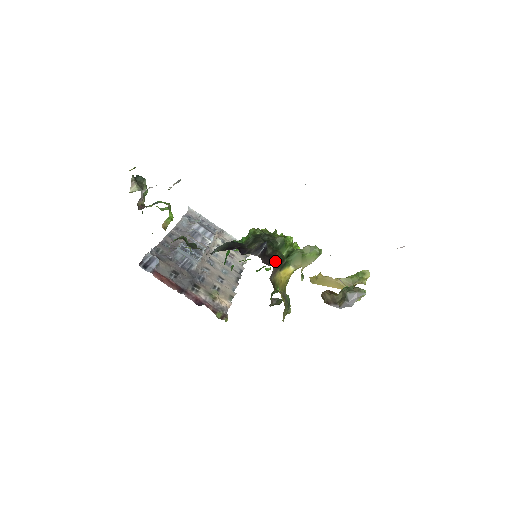
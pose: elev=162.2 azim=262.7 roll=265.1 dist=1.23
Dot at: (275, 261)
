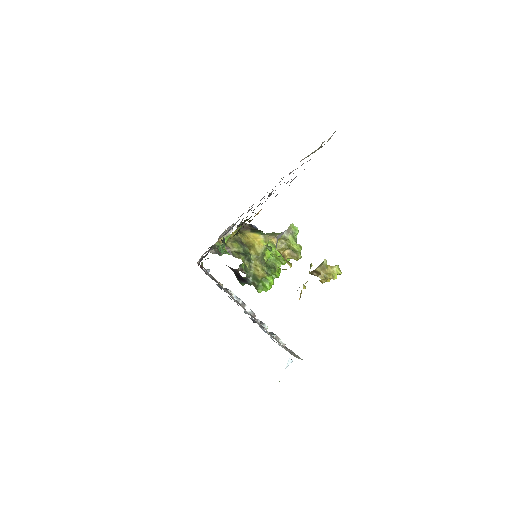
Dot at: (250, 225)
